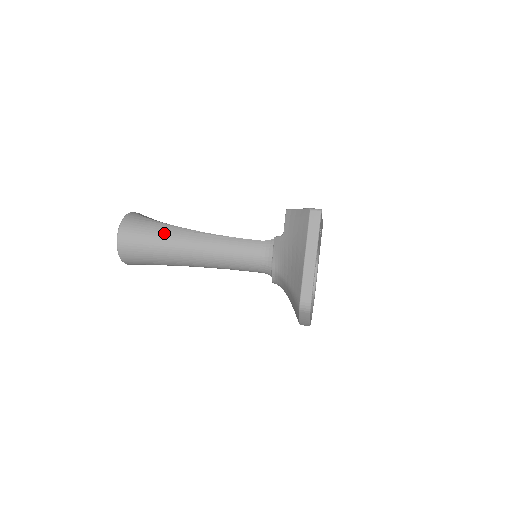
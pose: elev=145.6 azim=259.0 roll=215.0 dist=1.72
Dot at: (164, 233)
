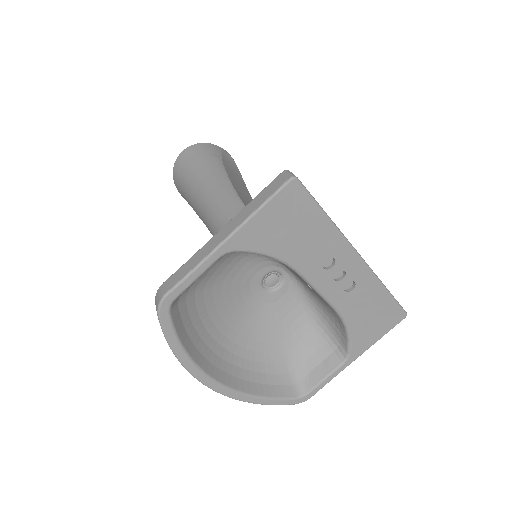
Dot at: (209, 169)
